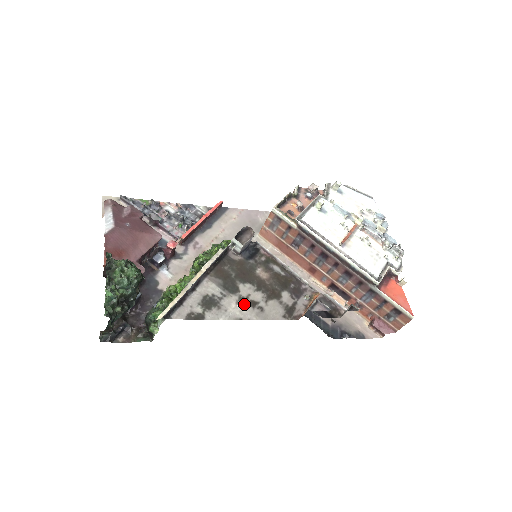
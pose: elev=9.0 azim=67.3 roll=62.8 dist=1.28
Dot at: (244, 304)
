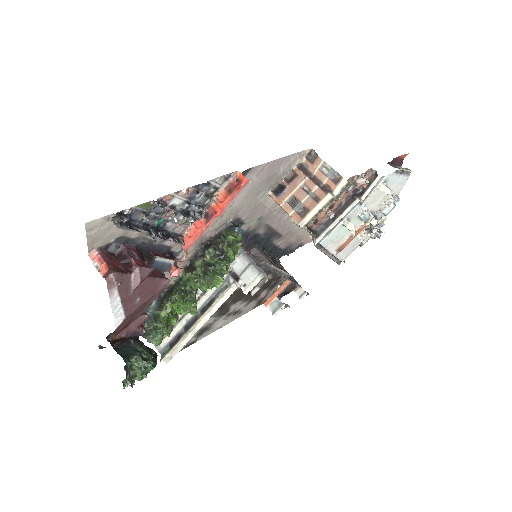
Dot at: (229, 317)
